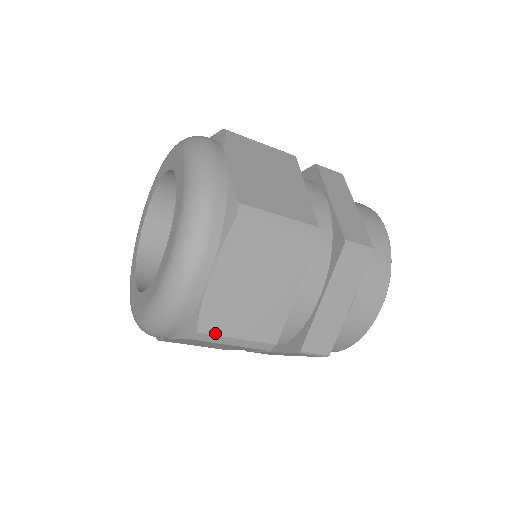
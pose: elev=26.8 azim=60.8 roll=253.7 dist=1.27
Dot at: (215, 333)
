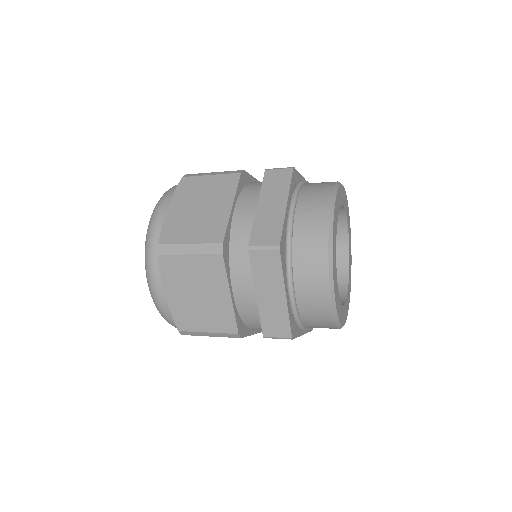
Dot at: occluded
